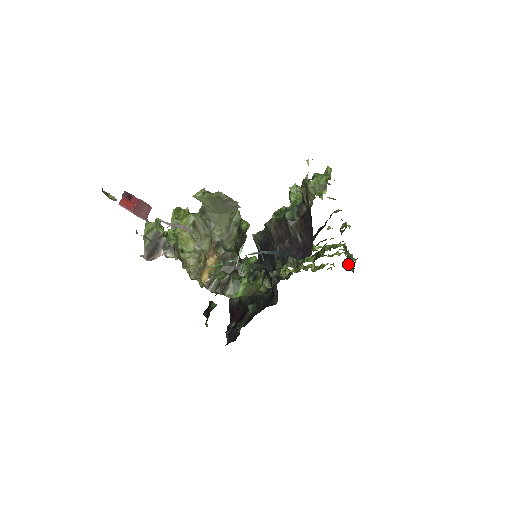
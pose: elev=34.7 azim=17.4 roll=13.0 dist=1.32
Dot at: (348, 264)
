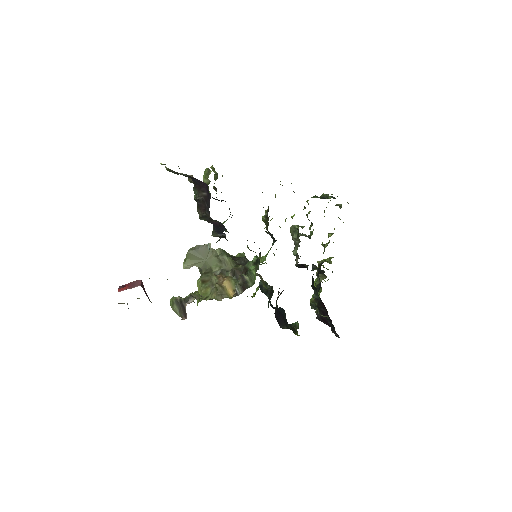
Dot at: (341, 205)
